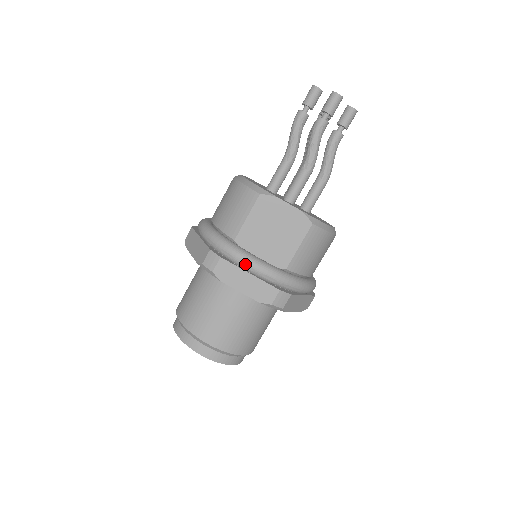
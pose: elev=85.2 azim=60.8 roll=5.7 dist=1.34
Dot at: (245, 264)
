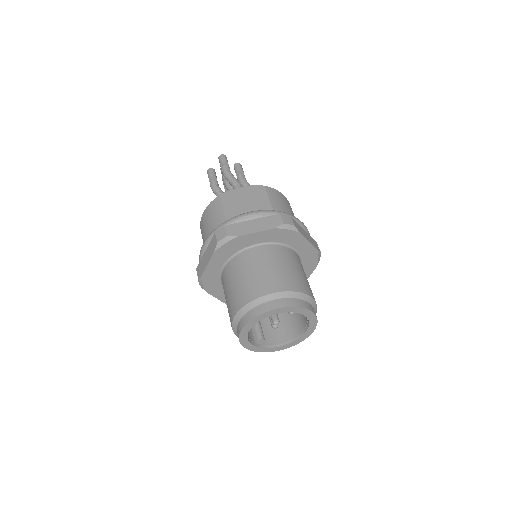
Dot at: (244, 217)
